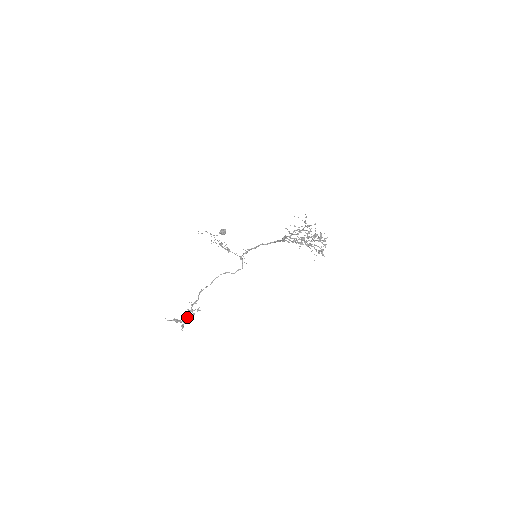
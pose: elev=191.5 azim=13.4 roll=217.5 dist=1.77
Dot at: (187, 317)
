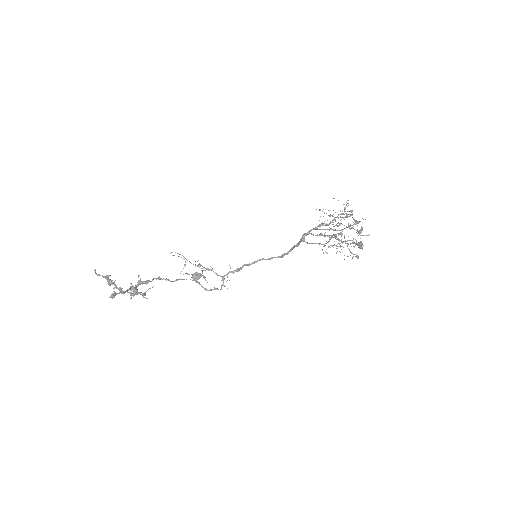
Dot at: occluded
